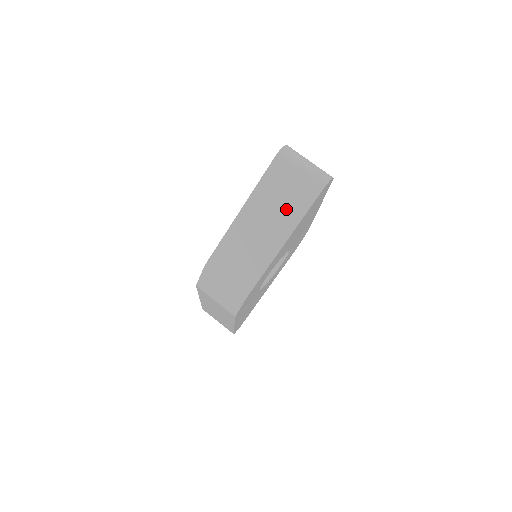
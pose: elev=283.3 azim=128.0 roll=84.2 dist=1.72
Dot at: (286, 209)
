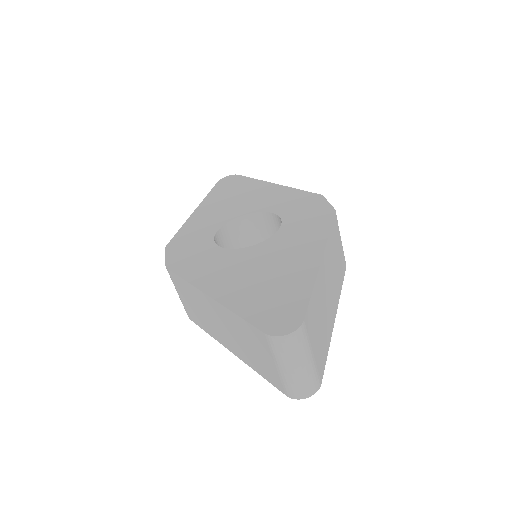
Dot at: (248, 353)
